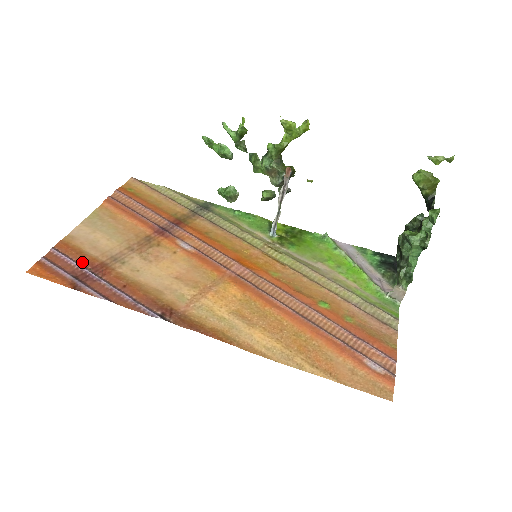
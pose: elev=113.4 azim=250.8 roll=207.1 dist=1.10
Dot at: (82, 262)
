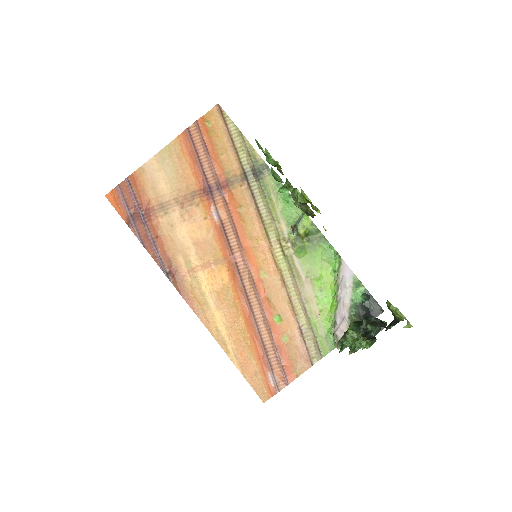
Dot at: (140, 201)
